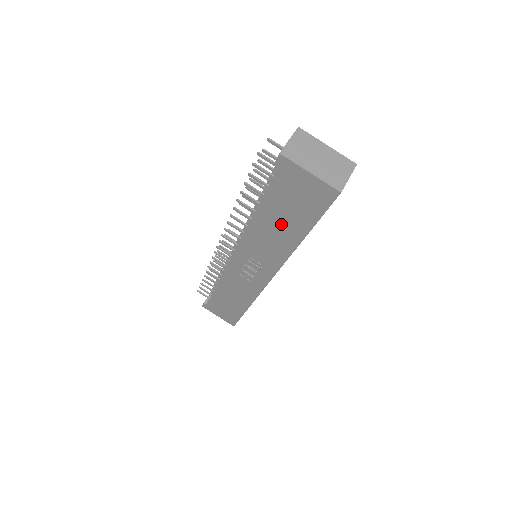
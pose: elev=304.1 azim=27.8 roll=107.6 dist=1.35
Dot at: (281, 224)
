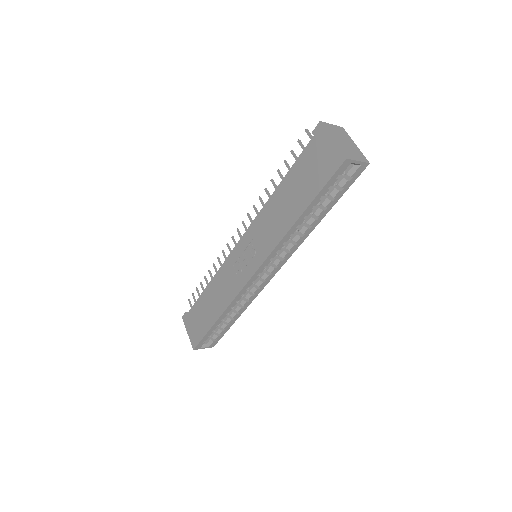
Dot at: (291, 198)
